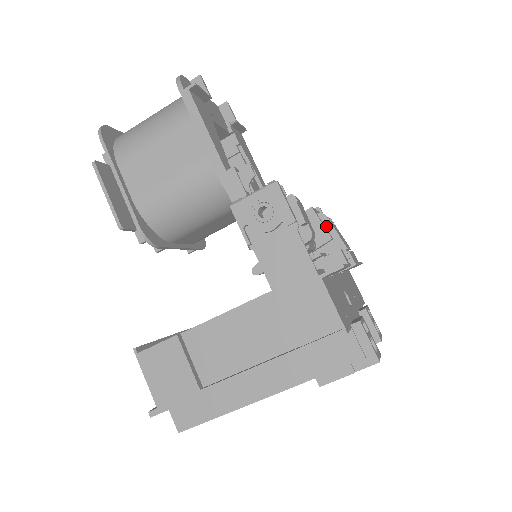
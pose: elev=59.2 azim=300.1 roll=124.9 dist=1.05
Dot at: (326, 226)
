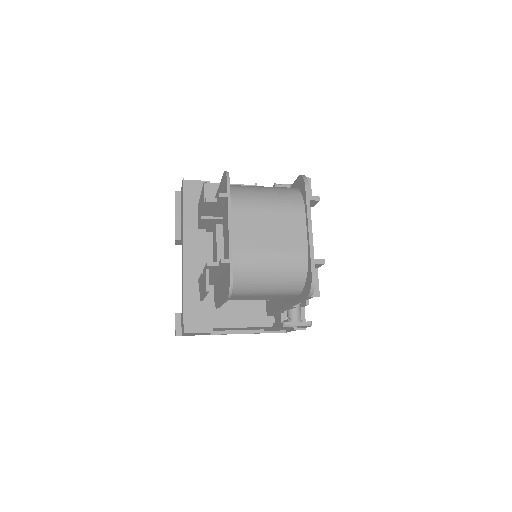
Dot at: occluded
